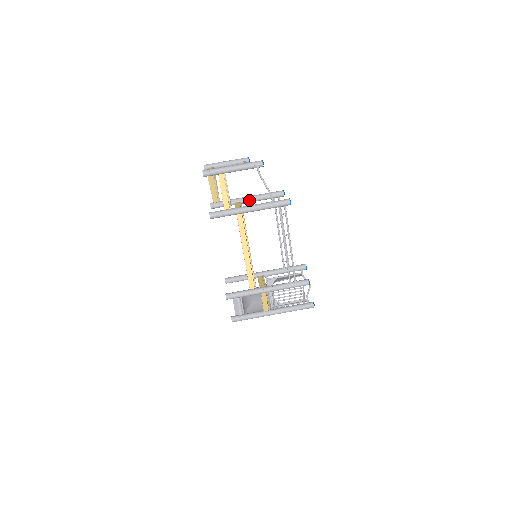
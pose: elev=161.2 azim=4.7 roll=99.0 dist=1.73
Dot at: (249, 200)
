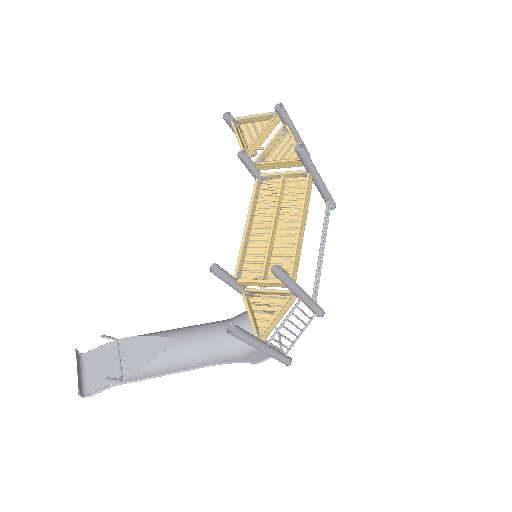
Dot at: occluded
